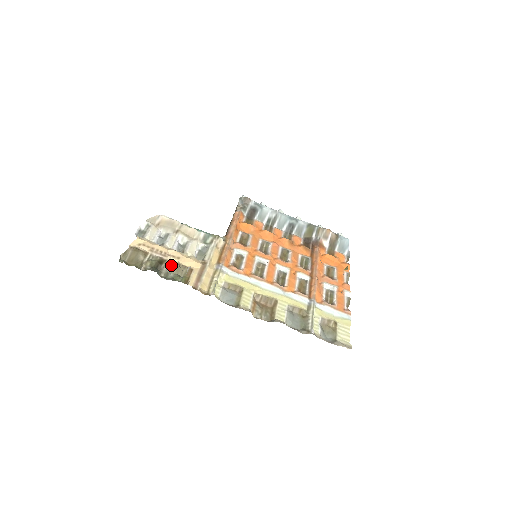
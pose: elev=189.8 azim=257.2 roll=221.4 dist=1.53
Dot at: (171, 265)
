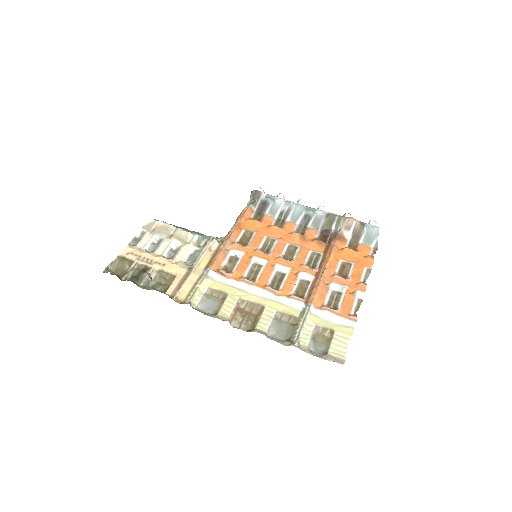
Dot at: (154, 273)
